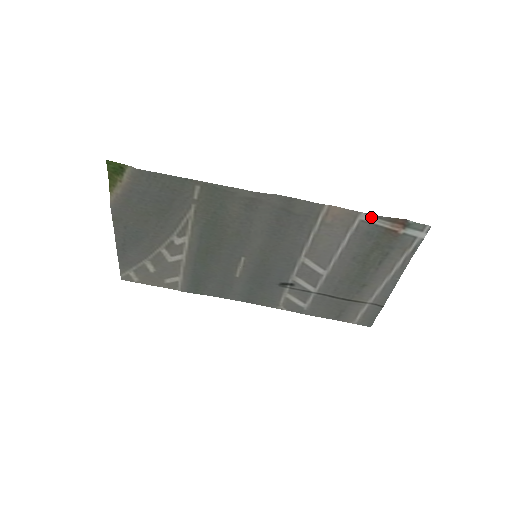
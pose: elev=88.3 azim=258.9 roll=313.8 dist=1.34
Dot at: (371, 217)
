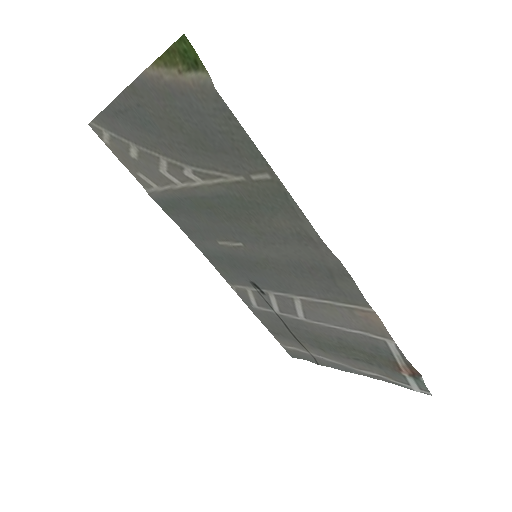
Dot at: (397, 349)
